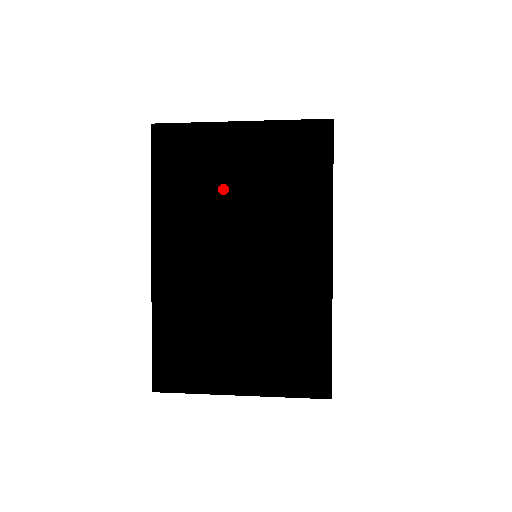
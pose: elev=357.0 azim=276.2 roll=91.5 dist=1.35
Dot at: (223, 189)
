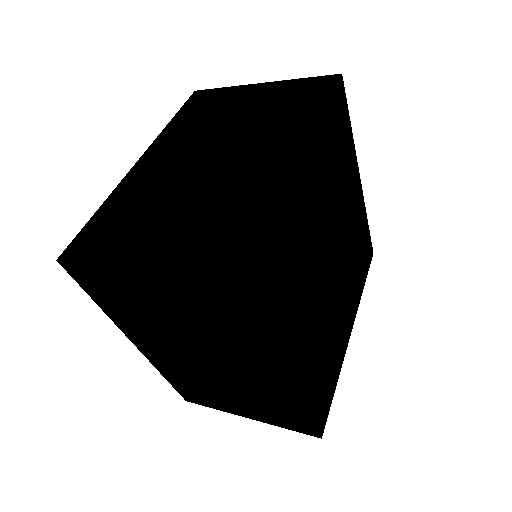
Dot at: (225, 118)
